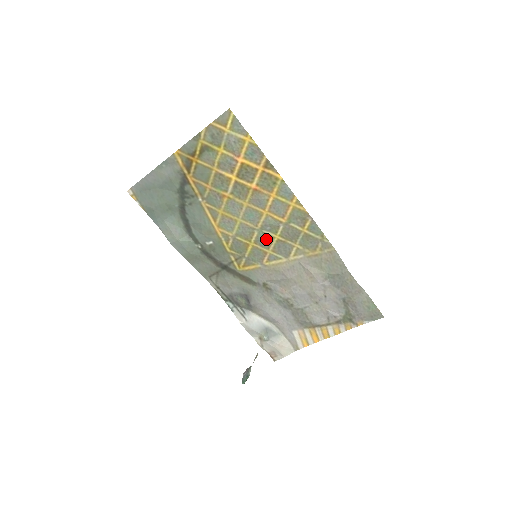
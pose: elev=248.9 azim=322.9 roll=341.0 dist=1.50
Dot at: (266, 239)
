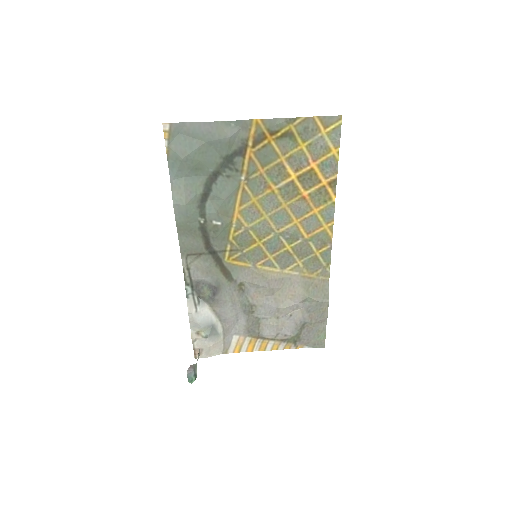
Dot at: (277, 245)
